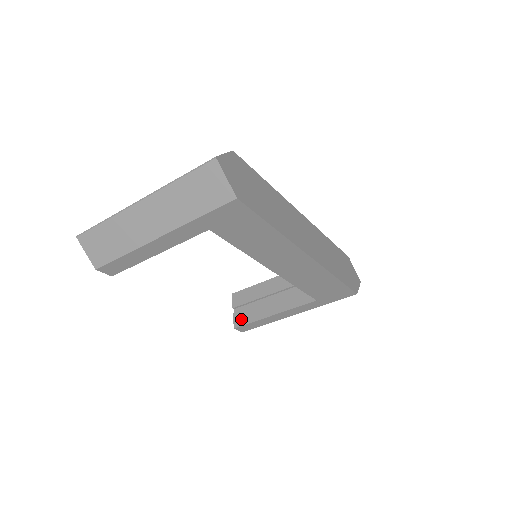
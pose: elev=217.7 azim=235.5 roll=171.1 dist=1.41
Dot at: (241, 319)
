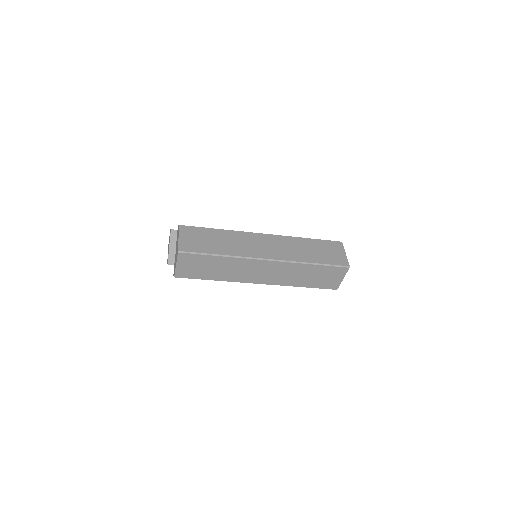
Dot at: occluded
